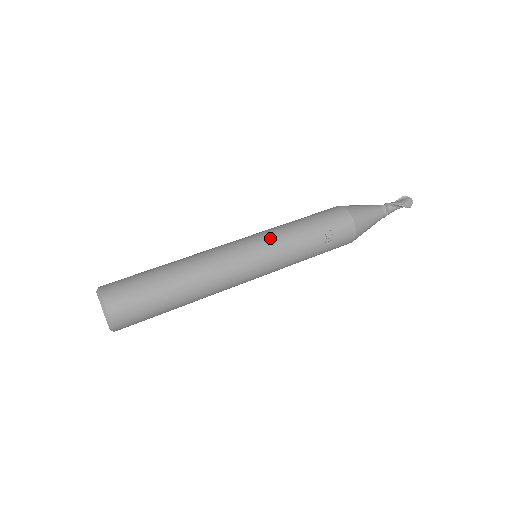
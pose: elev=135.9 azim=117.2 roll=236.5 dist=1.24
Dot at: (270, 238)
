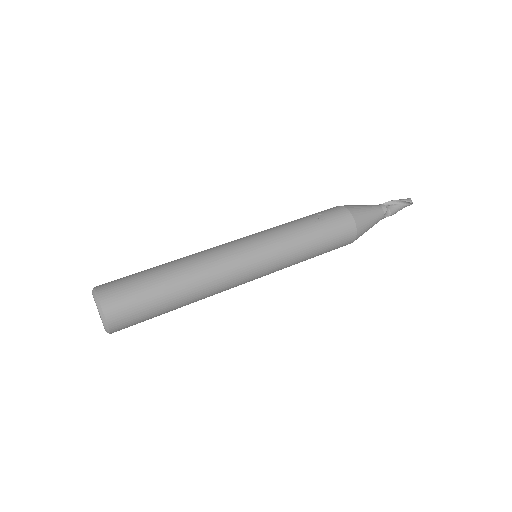
Dot at: occluded
